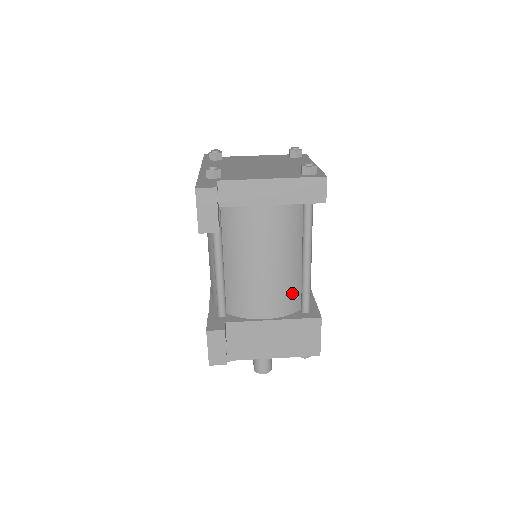
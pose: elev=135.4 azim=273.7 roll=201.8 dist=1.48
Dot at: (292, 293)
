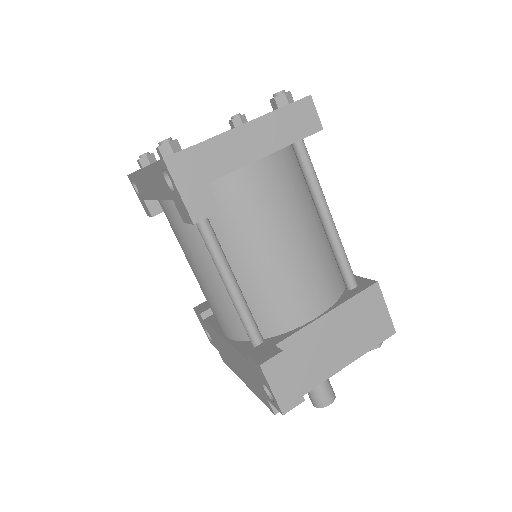
Dot at: (329, 269)
